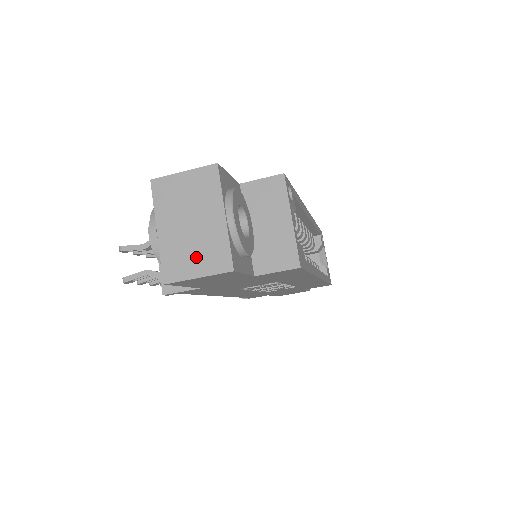
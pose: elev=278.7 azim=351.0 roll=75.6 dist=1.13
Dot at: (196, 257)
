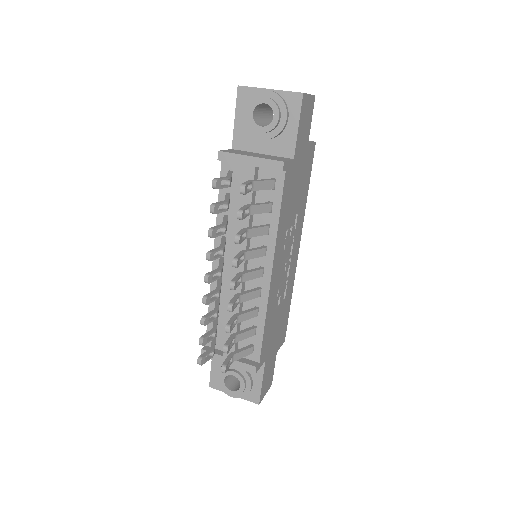
Dot at: occluded
